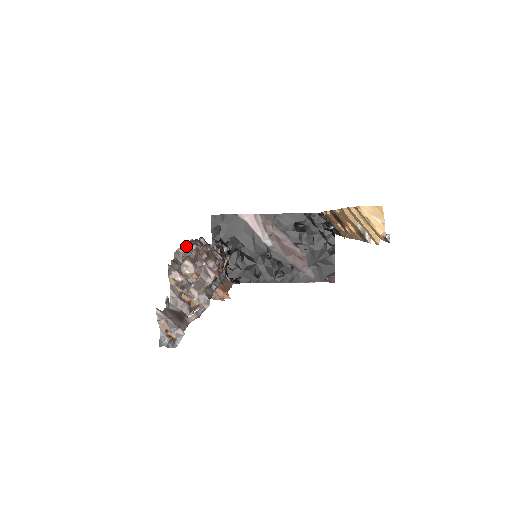
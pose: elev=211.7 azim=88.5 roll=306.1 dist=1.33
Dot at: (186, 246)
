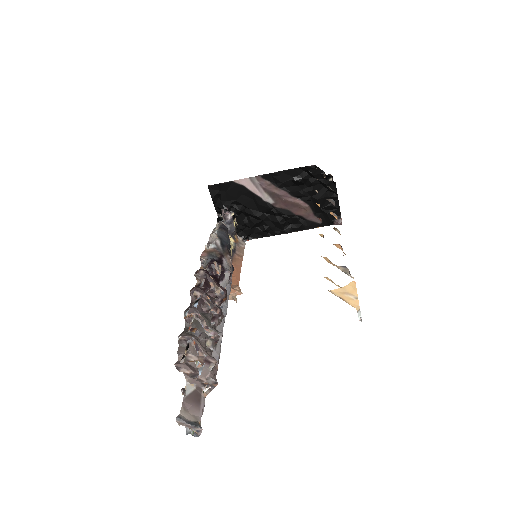
Dot at: (187, 316)
